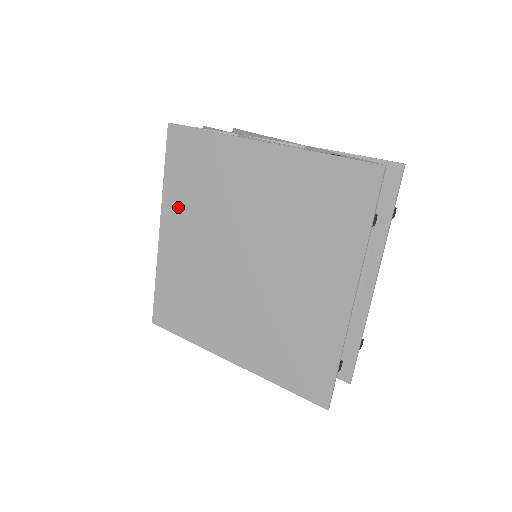
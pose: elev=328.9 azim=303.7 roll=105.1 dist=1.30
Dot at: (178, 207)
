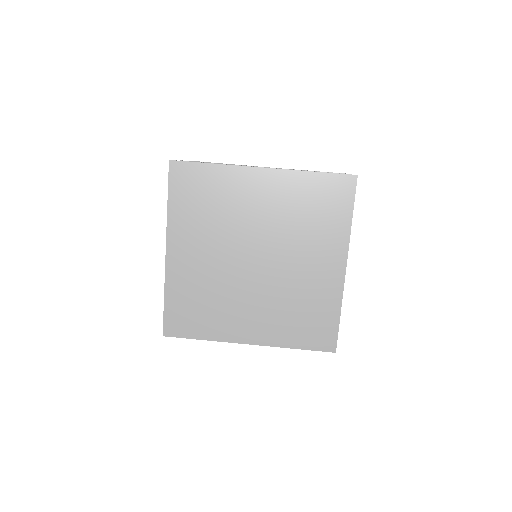
Dot at: (185, 228)
